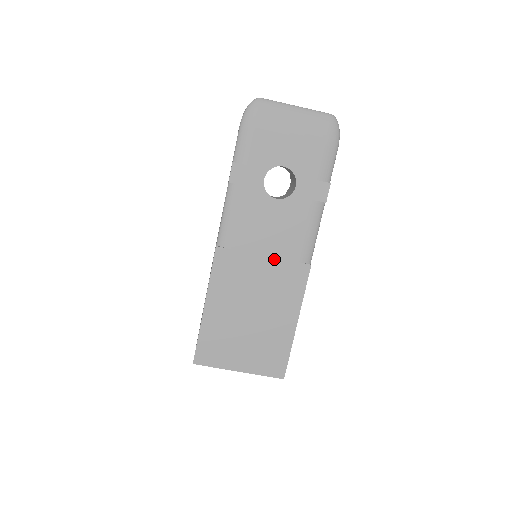
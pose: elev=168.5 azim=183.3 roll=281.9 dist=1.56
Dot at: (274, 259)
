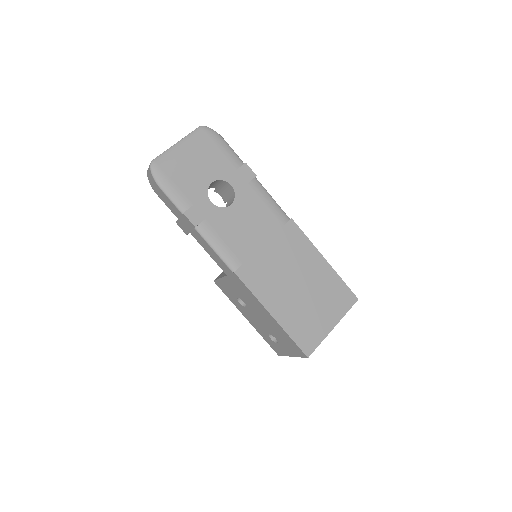
Dot at: (271, 240)
